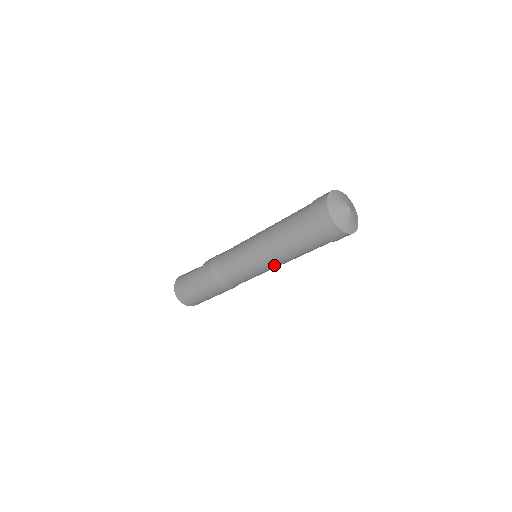
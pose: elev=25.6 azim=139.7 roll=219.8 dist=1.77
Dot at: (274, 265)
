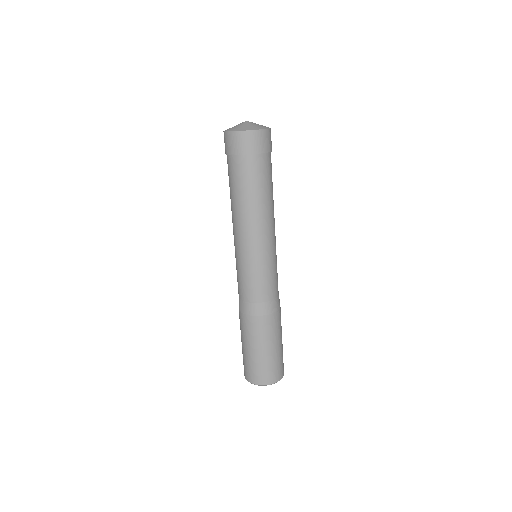
Dot at: (258, 234)
